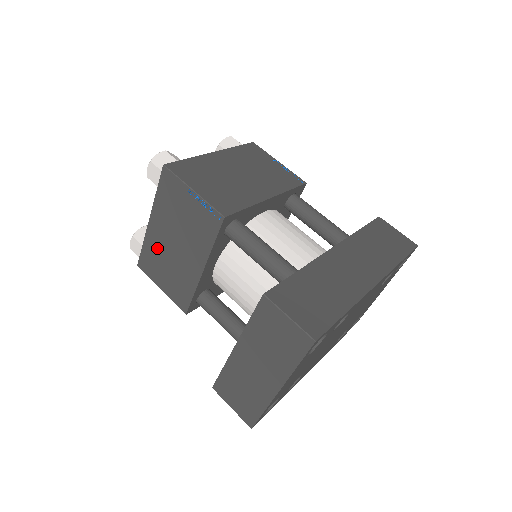
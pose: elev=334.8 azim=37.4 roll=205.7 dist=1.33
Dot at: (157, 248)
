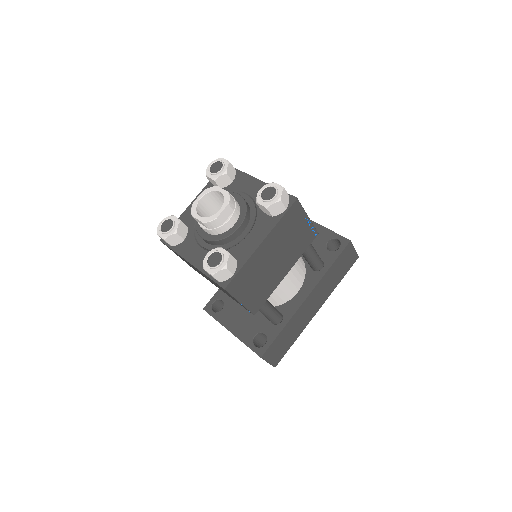
Dot at: occluded
